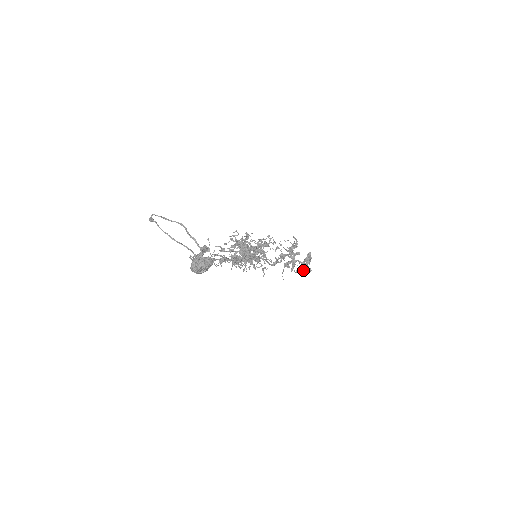
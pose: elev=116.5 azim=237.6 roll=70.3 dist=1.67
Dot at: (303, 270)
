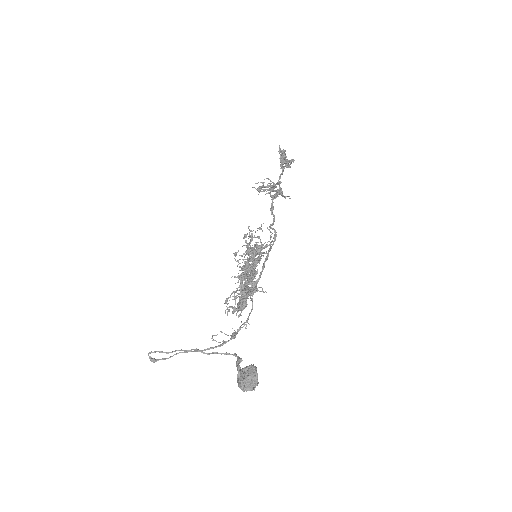
Dot at: occluded
